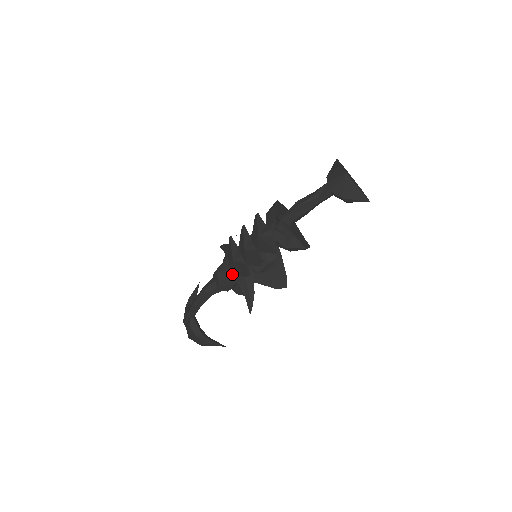
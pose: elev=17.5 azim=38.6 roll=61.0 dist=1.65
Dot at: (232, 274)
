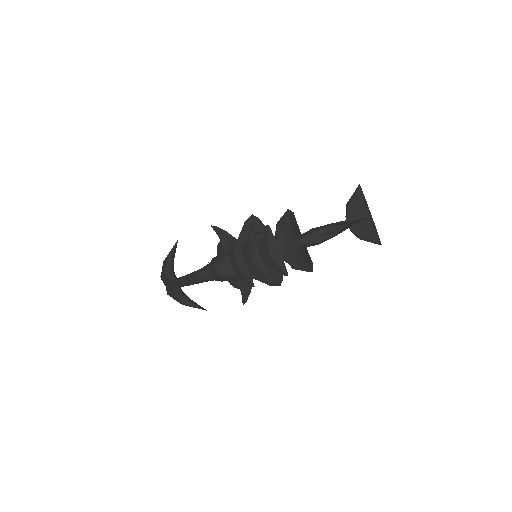
Dot at: (233, 275)
